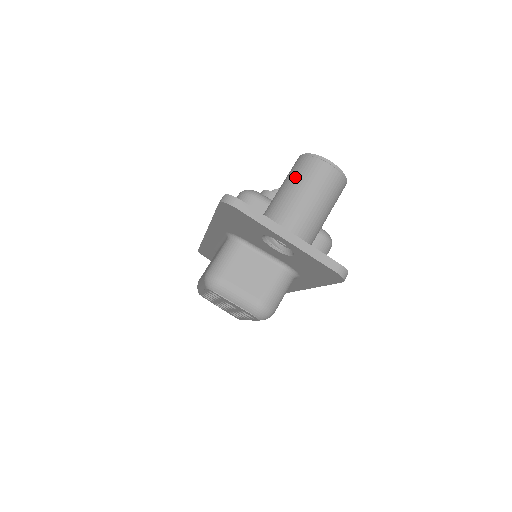
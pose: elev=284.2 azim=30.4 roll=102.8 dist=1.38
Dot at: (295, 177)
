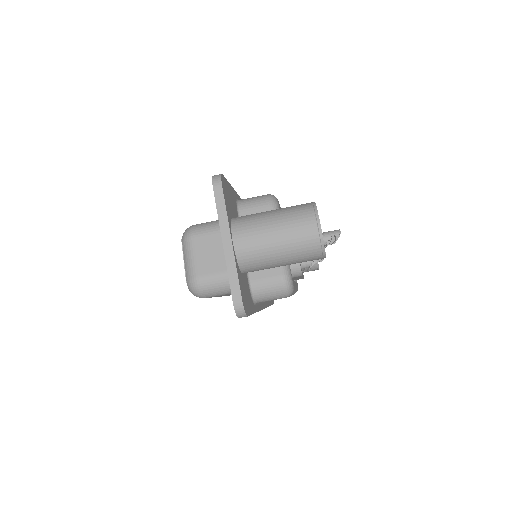
Dot at: (285, 211)
